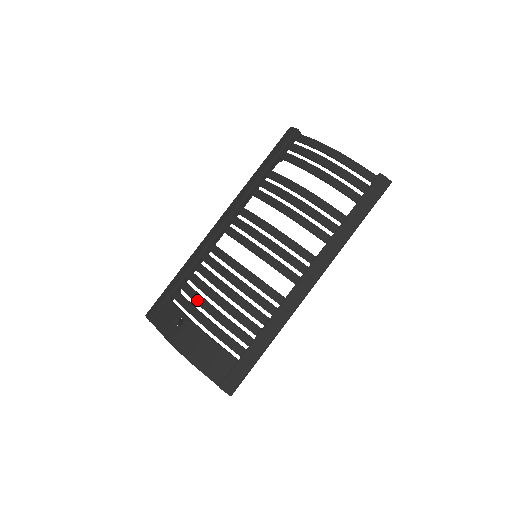
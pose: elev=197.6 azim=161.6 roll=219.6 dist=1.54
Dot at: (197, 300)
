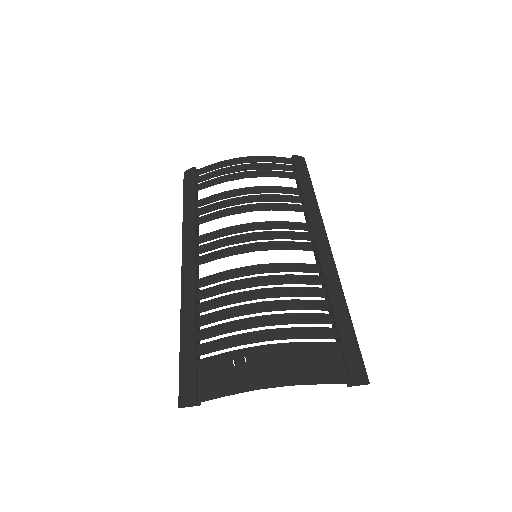
Dot at: (238, 326)
